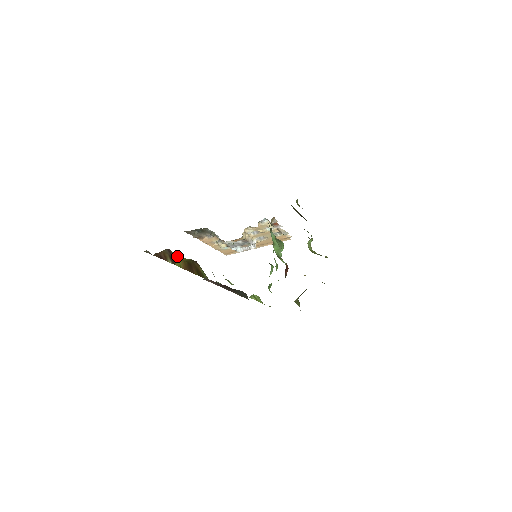
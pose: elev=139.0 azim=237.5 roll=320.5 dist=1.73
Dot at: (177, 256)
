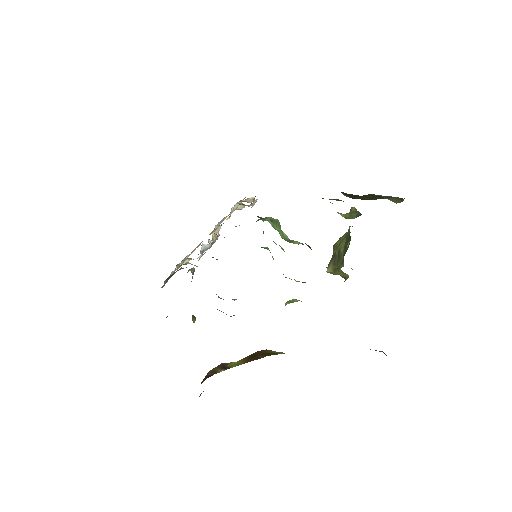
Dot at: occluded
